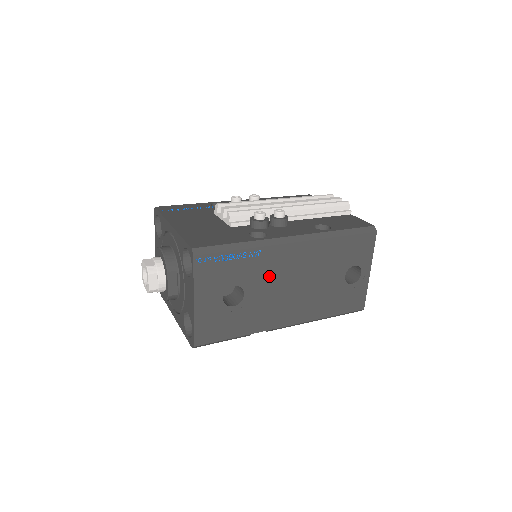
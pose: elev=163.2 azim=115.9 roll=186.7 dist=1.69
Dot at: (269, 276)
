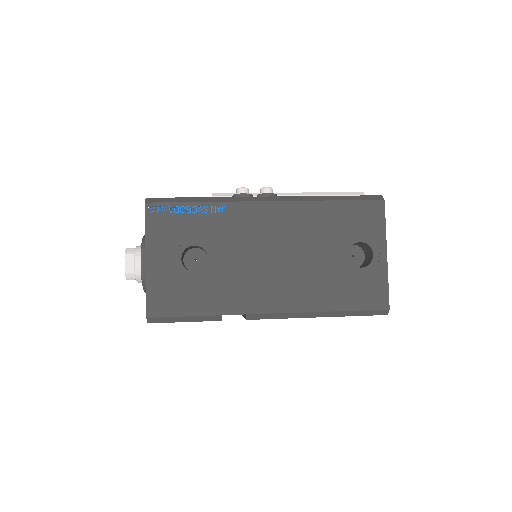
Dot at: (239, 240)
